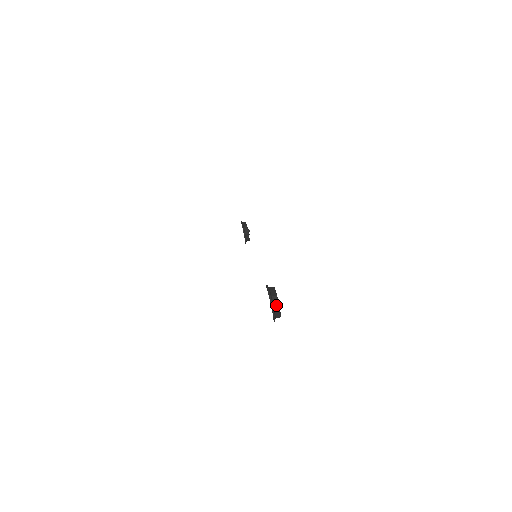
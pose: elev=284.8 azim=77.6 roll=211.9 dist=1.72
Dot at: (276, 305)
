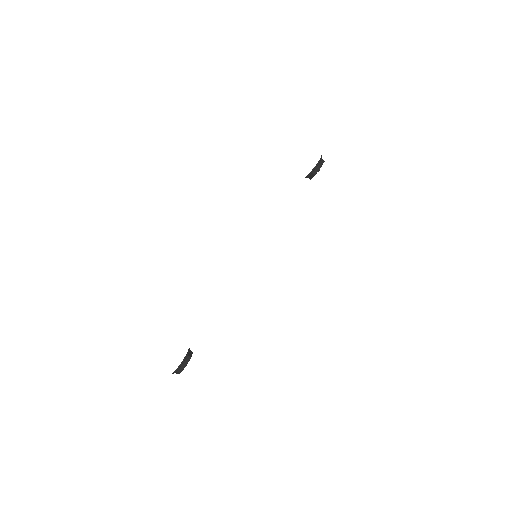
Dot at: (177, 373)
